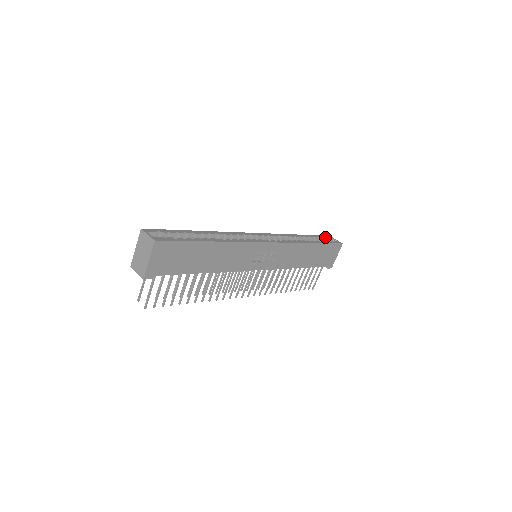
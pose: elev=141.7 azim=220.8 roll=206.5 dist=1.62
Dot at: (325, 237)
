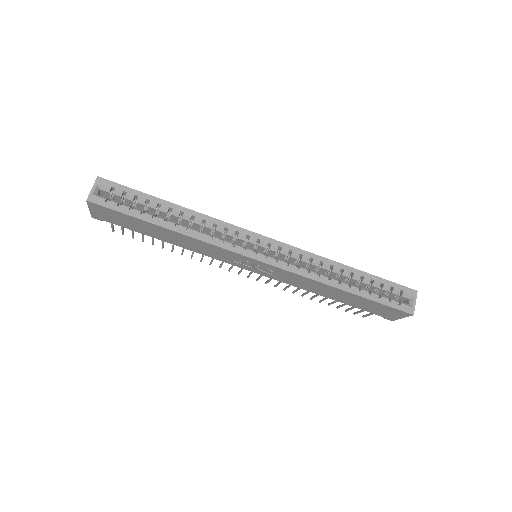
Dot at: (399, 290)
